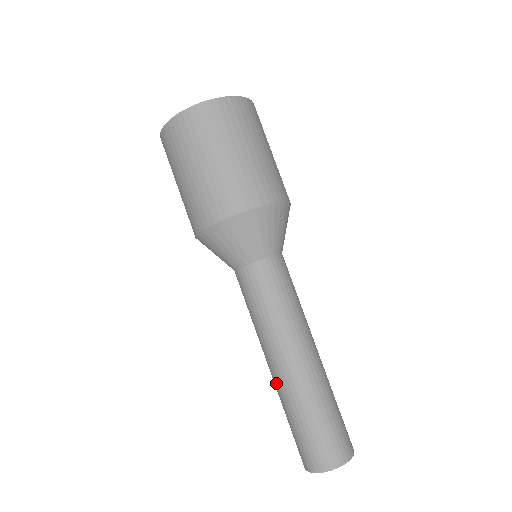
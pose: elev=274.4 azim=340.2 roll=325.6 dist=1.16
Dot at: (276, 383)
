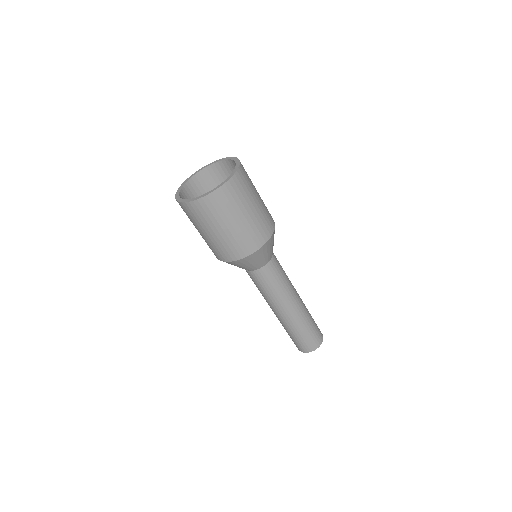
Dot at: (281, 320)
